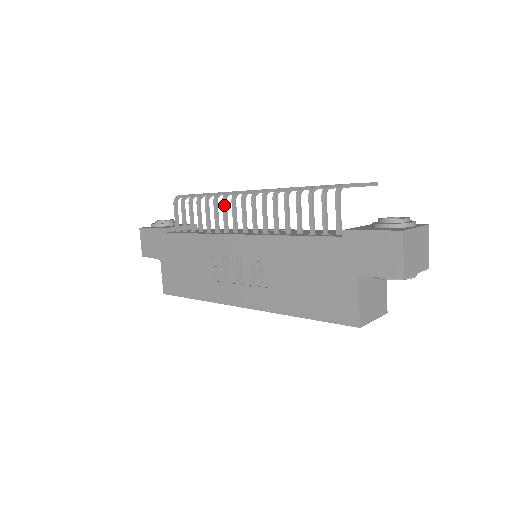
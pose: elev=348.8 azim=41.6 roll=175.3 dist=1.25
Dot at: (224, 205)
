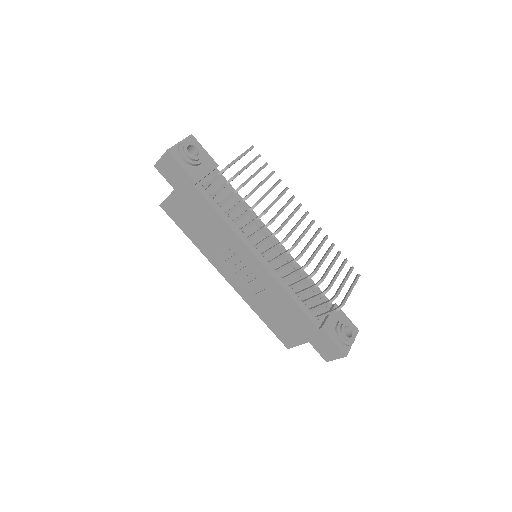
Dot at: (262, 230)
